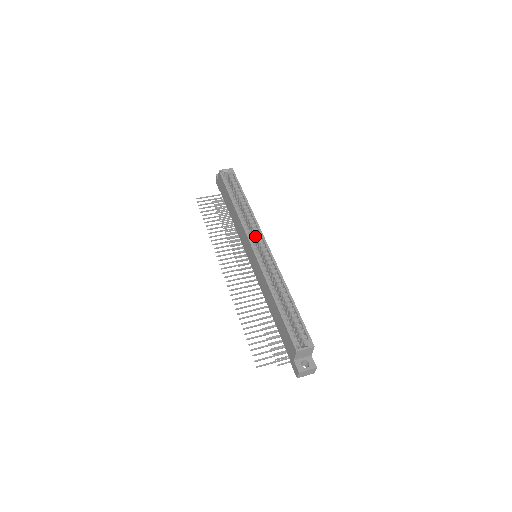
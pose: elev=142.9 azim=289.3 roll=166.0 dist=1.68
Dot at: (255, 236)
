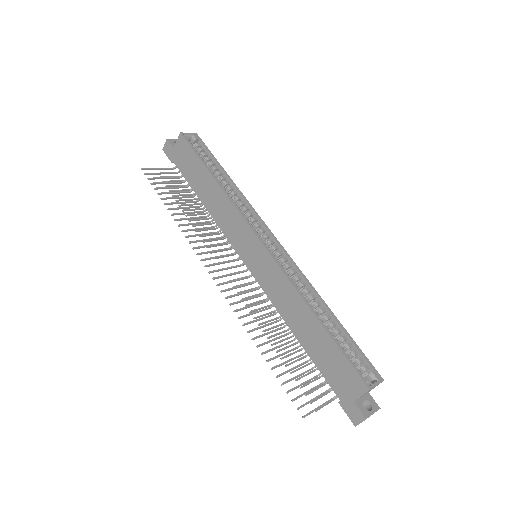
Dot at: (255, 228)
